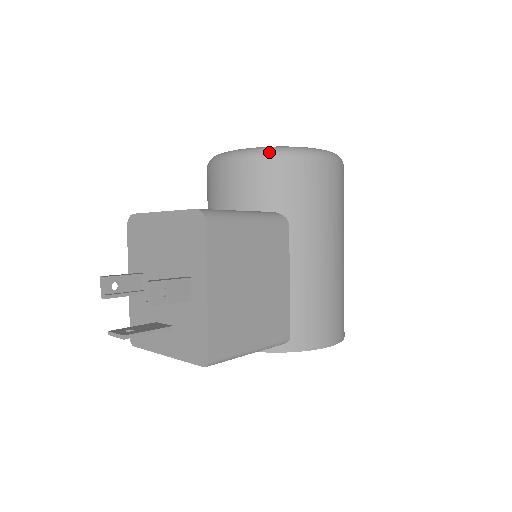
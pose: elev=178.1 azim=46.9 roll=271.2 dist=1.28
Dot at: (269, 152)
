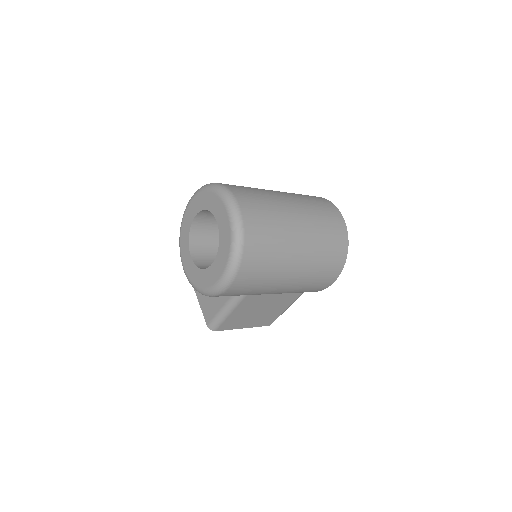
Dot at: occluded
